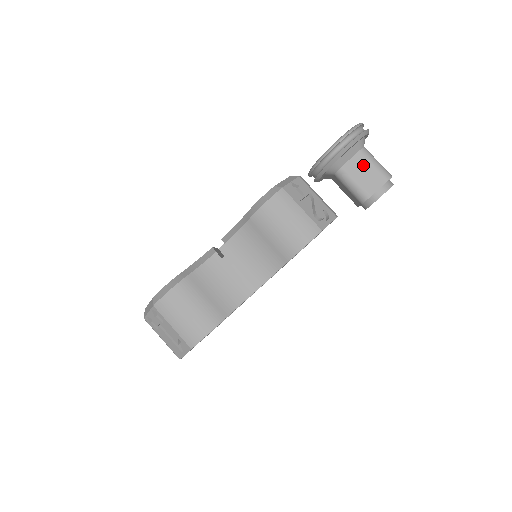
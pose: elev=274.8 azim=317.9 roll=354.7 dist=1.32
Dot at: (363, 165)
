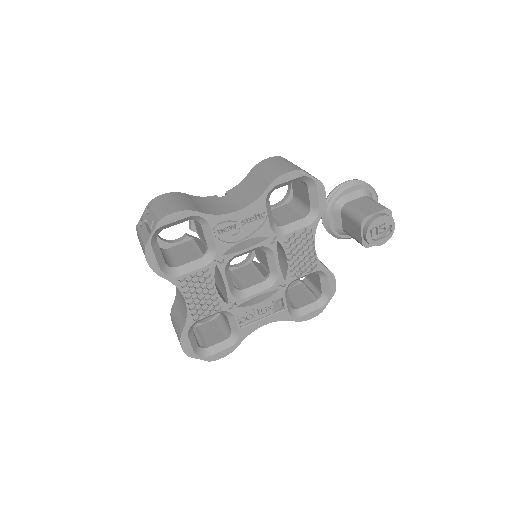
Dot at: (365, 202)
